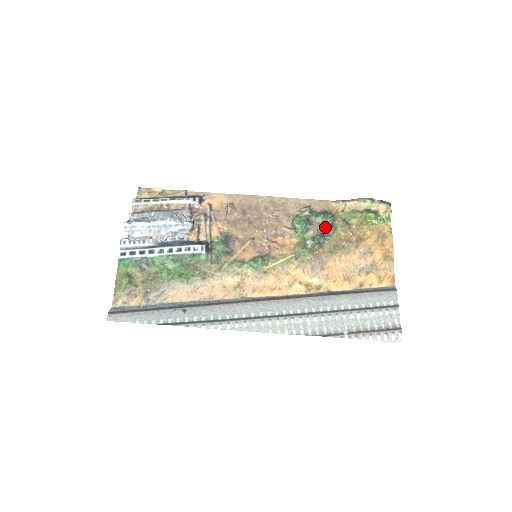
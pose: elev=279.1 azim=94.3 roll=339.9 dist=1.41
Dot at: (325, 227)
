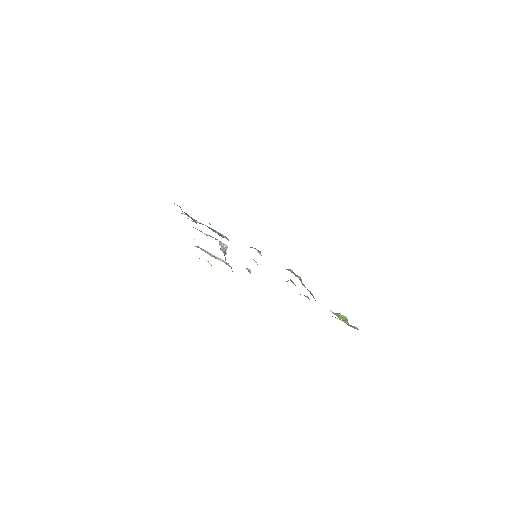
Dot at: occluded
